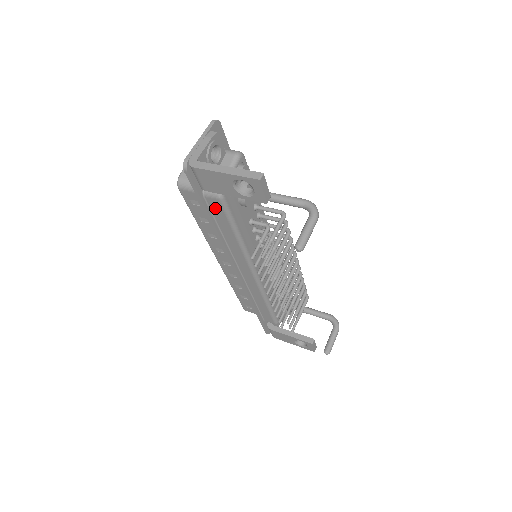
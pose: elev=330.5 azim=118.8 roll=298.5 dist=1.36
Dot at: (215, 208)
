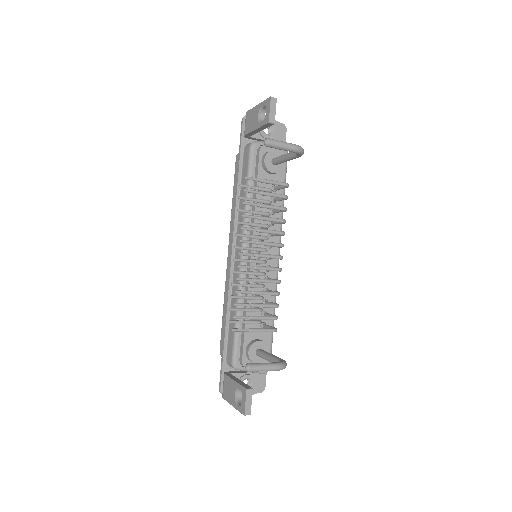
Dot at: (245, 161)
